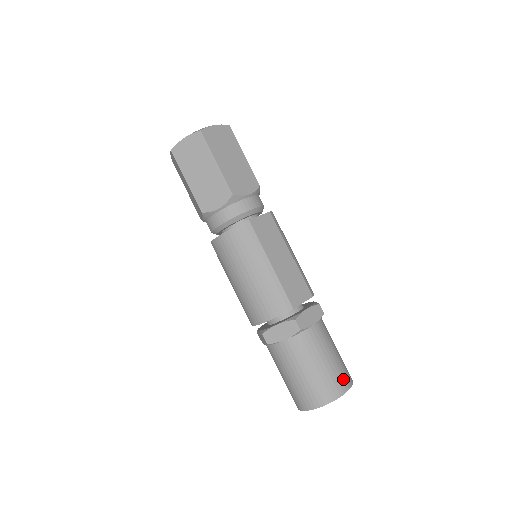
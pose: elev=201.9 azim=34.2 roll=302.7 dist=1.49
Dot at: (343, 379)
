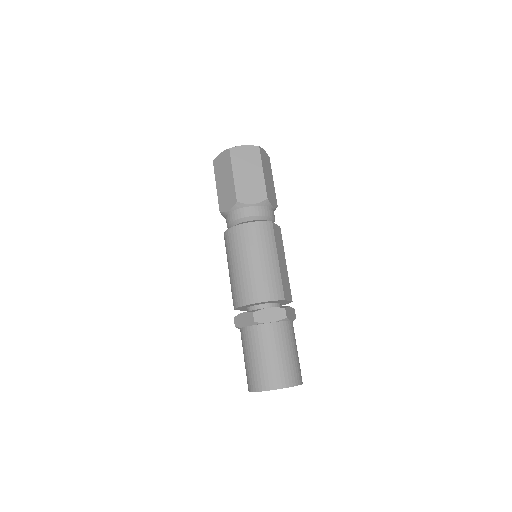
Dot at: (300, 373)
